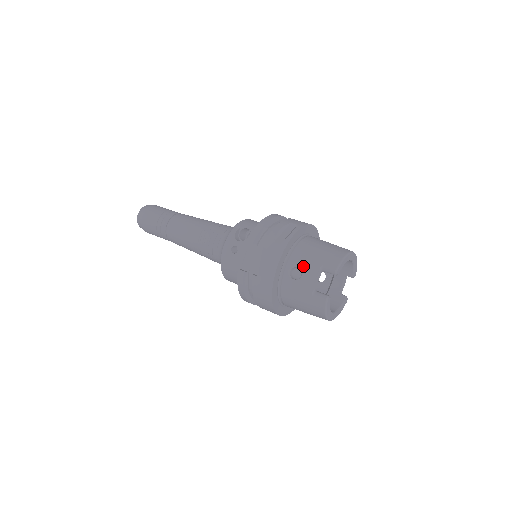
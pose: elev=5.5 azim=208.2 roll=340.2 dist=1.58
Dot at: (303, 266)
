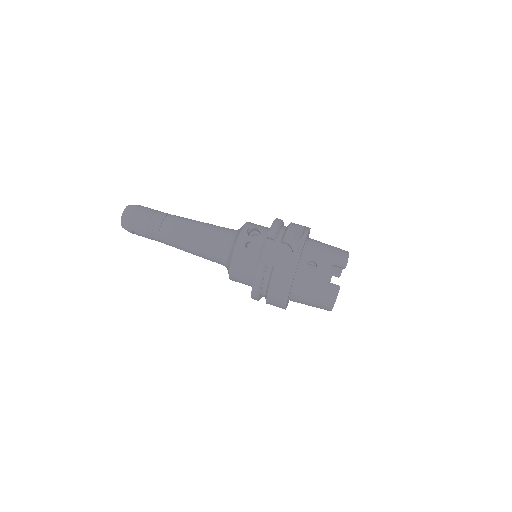
Dot at: (318, 260)
